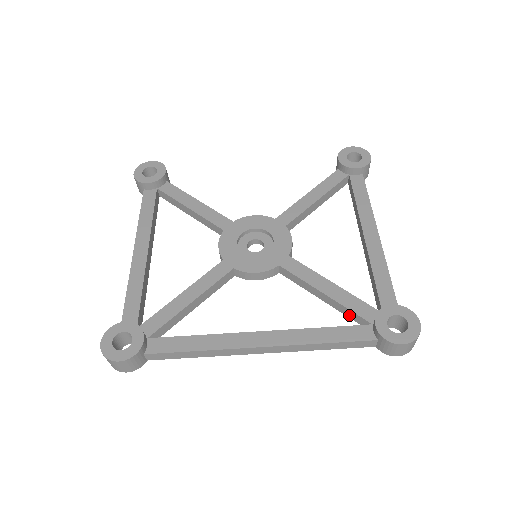
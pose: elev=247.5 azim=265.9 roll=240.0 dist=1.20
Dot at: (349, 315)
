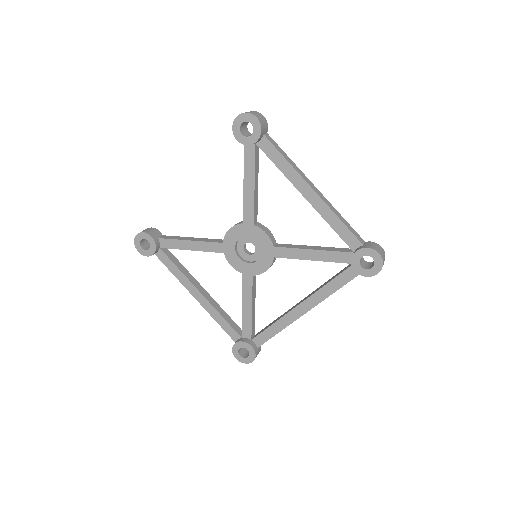
Dot at: occluded
